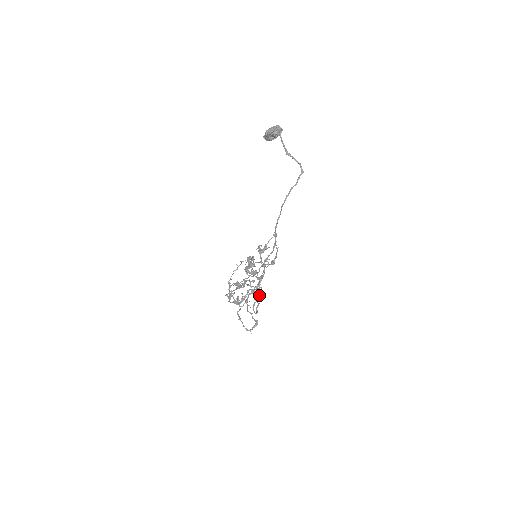
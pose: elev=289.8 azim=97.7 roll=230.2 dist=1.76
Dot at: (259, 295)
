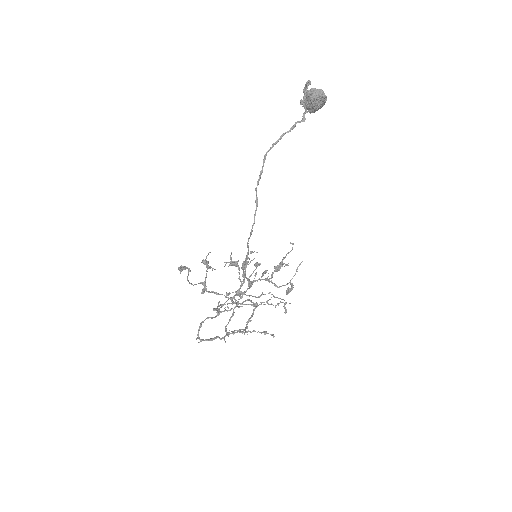
Dot at: (236, 305)
